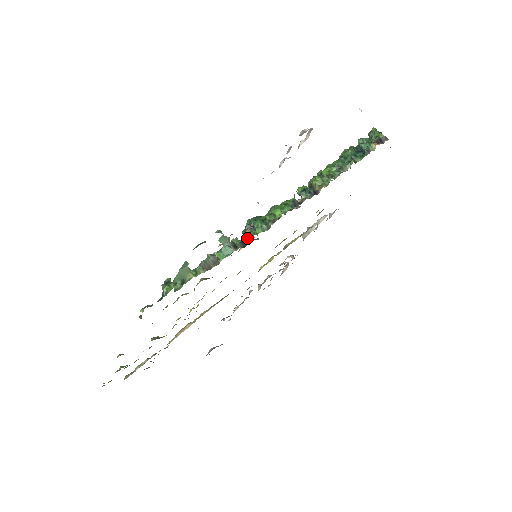
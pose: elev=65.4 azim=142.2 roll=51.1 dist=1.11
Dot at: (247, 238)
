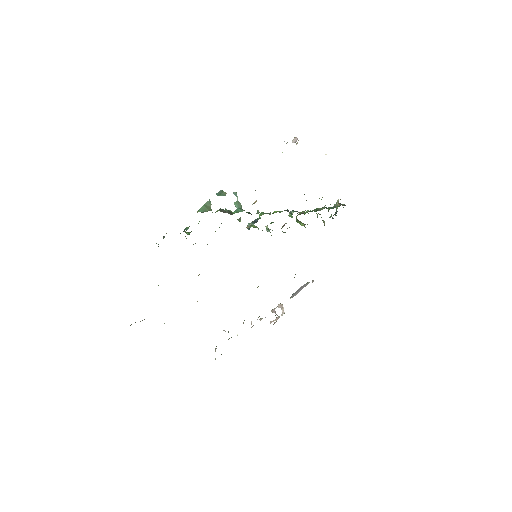
Dot at: occluded
